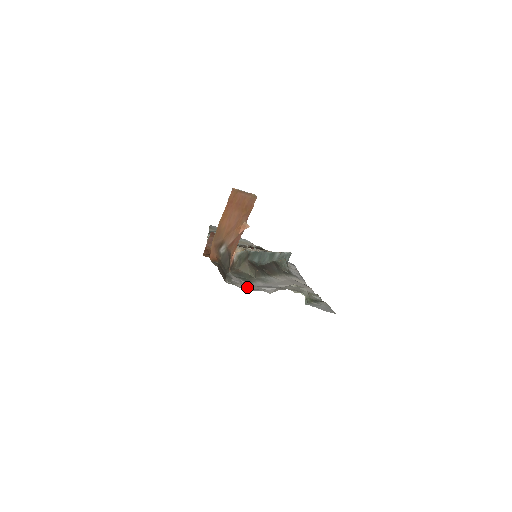
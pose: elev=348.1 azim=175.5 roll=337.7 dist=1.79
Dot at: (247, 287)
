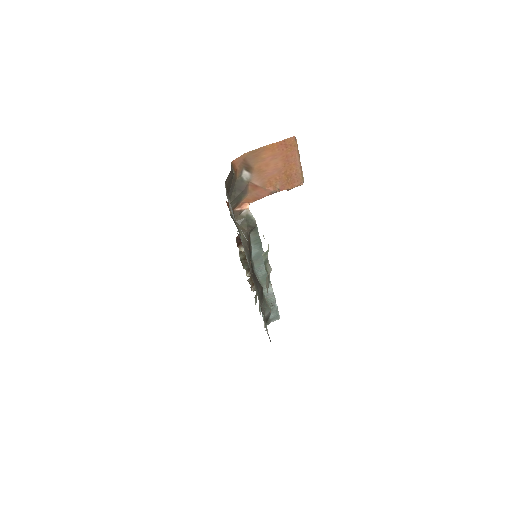
Dot at: (233, 215)
